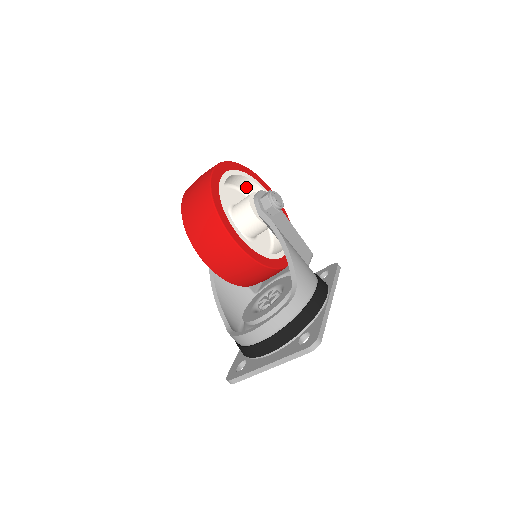
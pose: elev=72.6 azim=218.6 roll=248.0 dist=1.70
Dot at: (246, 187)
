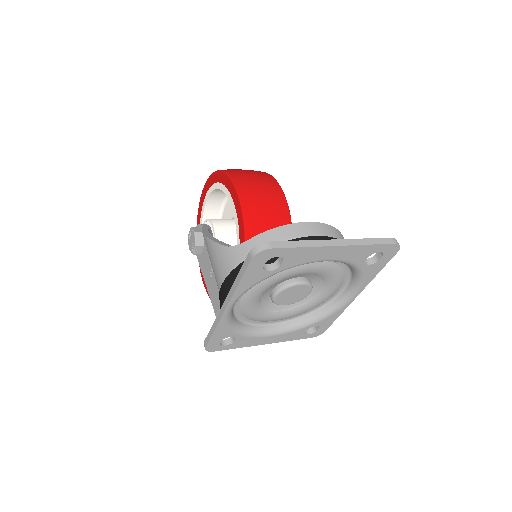
Dot at: occluded
